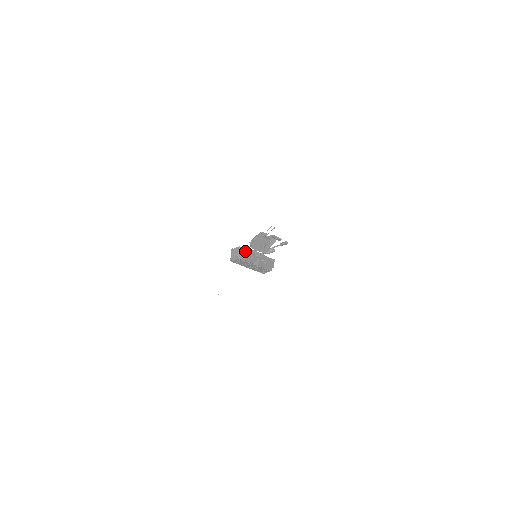
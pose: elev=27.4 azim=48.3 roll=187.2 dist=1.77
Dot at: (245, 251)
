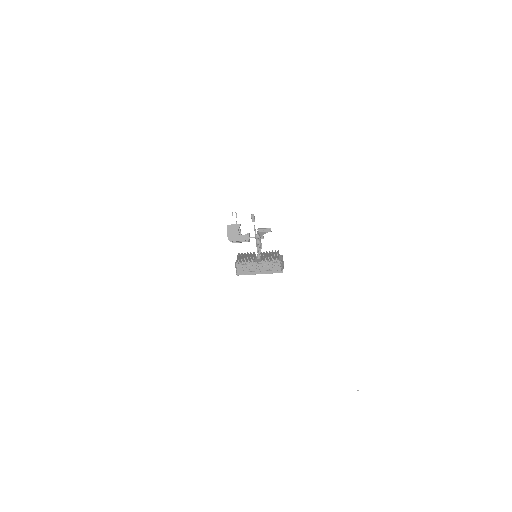
Dot at: (239, 255)
